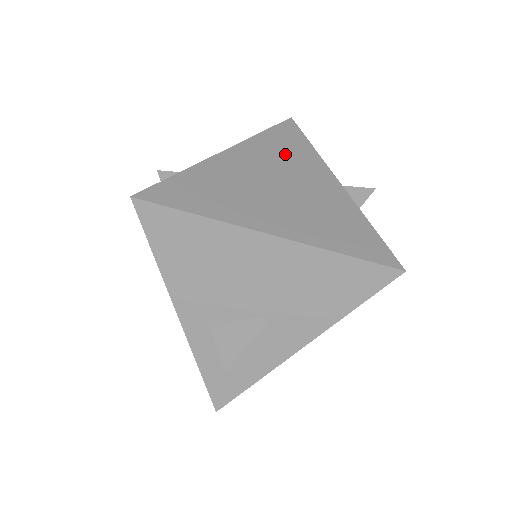
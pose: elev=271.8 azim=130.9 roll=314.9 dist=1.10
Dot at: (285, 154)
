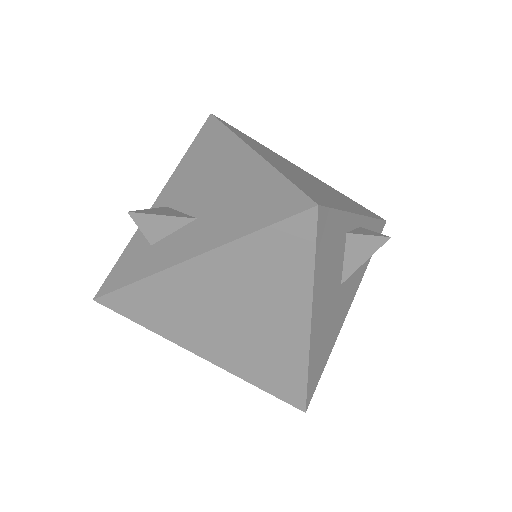
Dot at: (342, 197)
